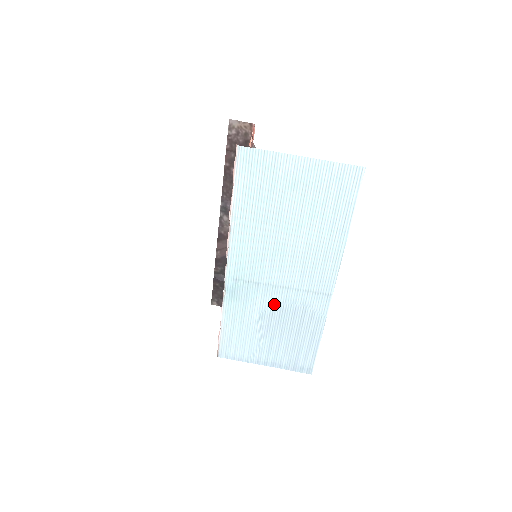
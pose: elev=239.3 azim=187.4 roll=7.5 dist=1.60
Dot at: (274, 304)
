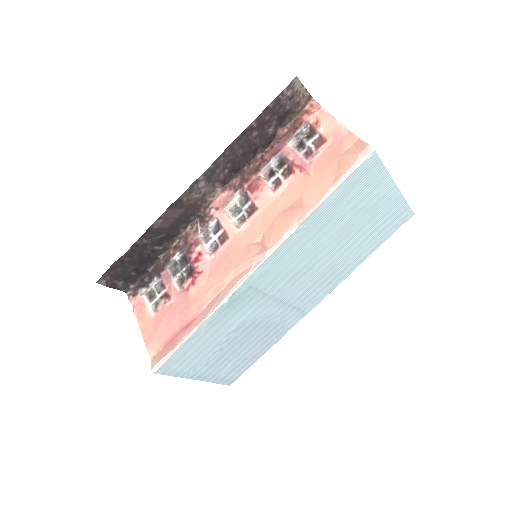
Dot at: (259, 317)
